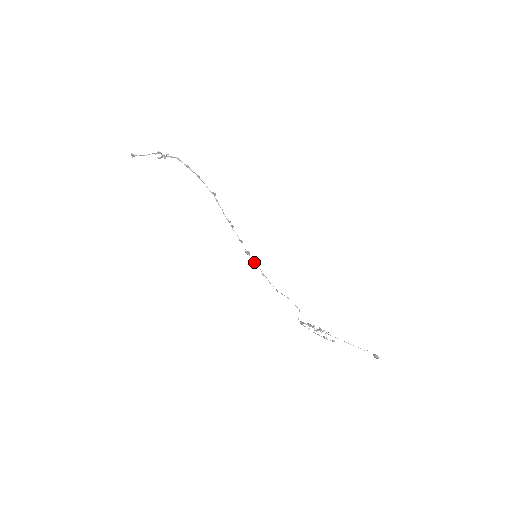
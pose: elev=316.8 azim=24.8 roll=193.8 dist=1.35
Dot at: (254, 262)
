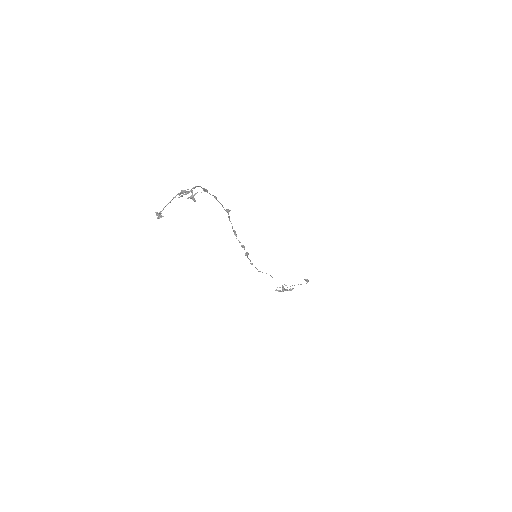
Dot at: (248, 258)
